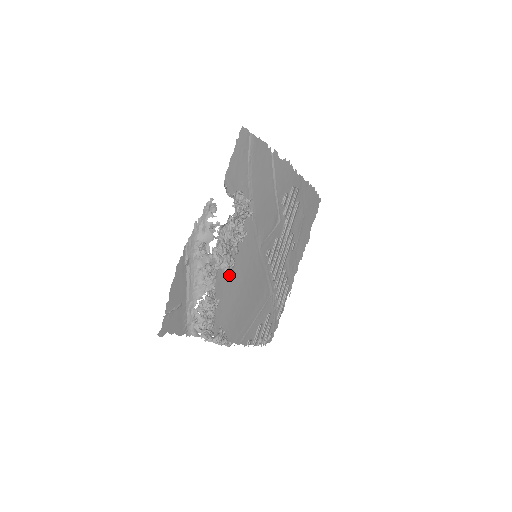
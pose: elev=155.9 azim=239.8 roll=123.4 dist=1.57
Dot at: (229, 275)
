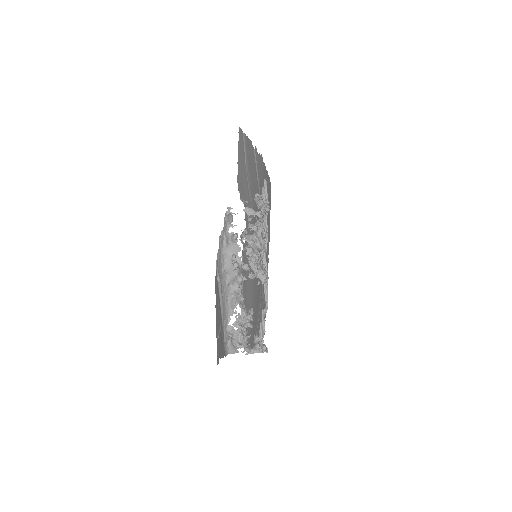
Dot at: (265, 281)
